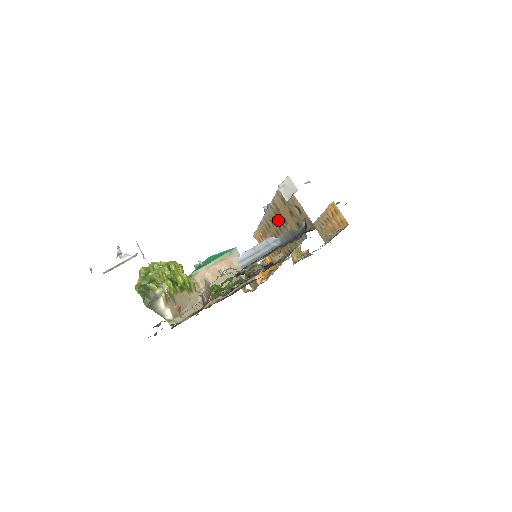
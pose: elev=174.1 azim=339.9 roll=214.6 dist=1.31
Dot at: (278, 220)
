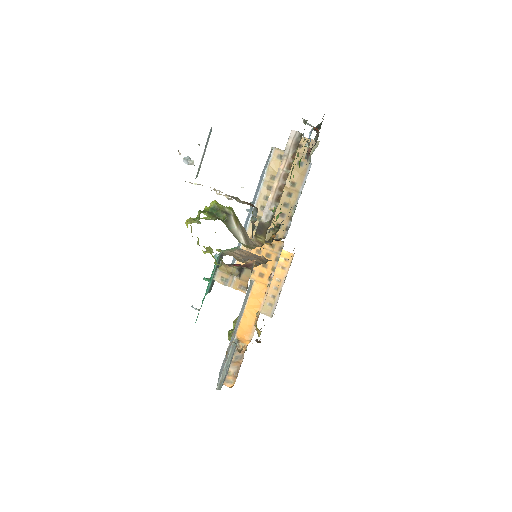
Dot at: occluded
